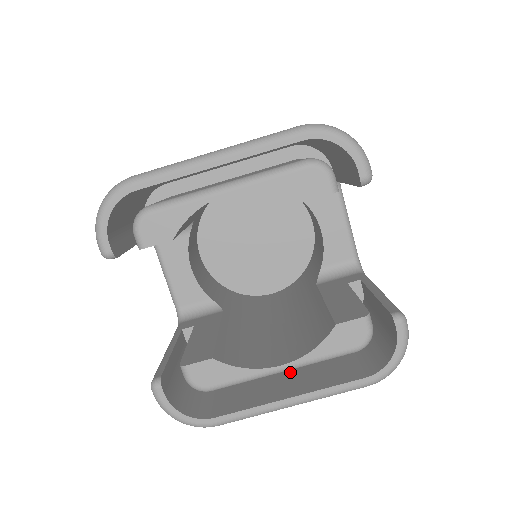
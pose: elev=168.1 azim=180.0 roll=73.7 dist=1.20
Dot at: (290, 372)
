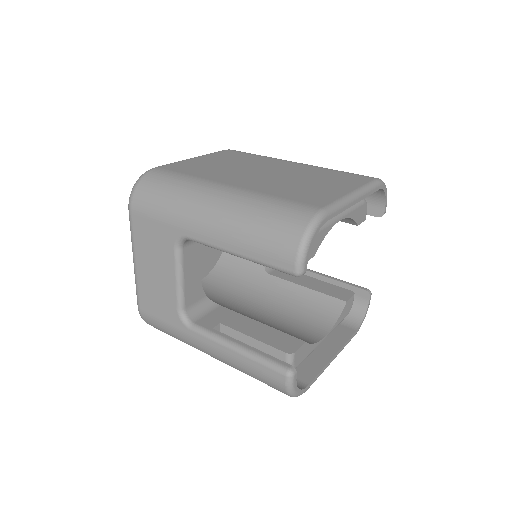
Dot at: occluded
